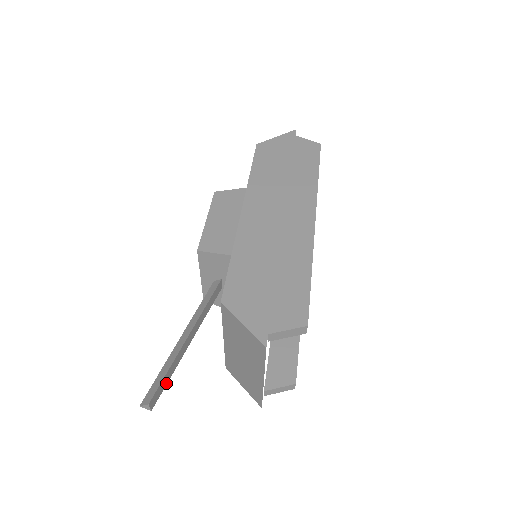
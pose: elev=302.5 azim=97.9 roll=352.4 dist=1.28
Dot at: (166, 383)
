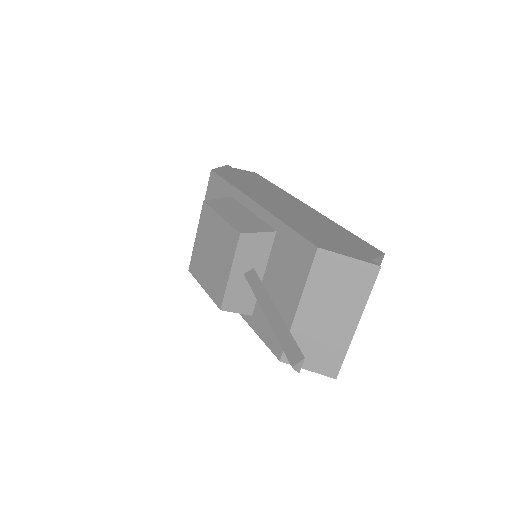
Dot at: occluded
